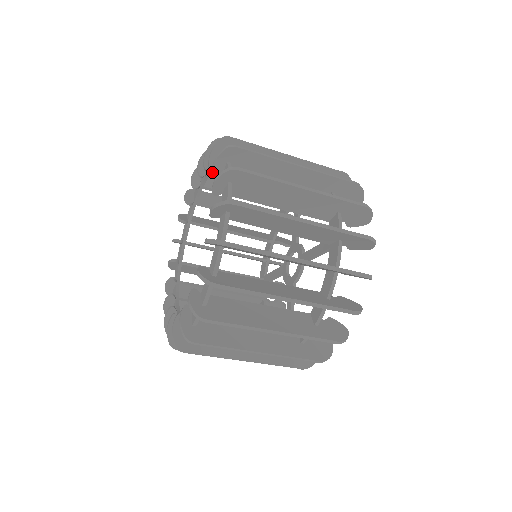
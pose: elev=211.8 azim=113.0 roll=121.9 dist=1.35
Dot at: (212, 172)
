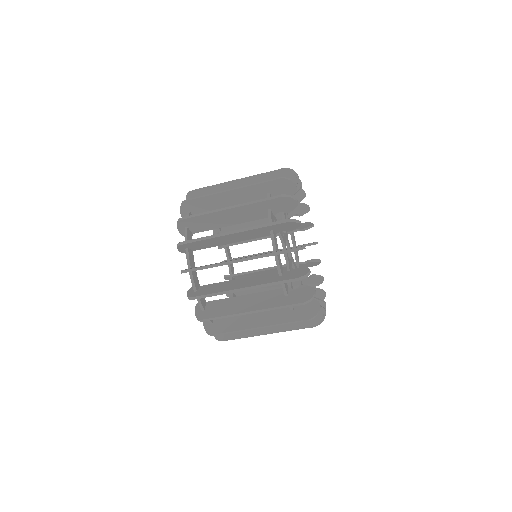
Dot at: occluded
